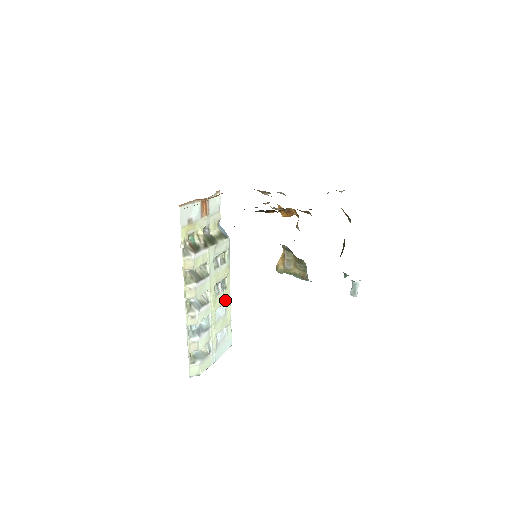
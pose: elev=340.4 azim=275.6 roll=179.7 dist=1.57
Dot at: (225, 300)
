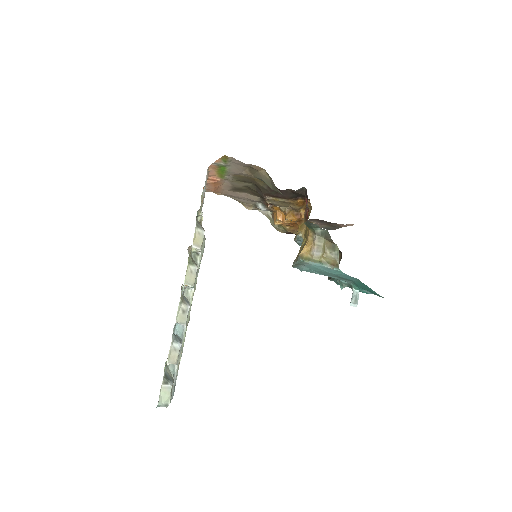
Dot at: occluded
